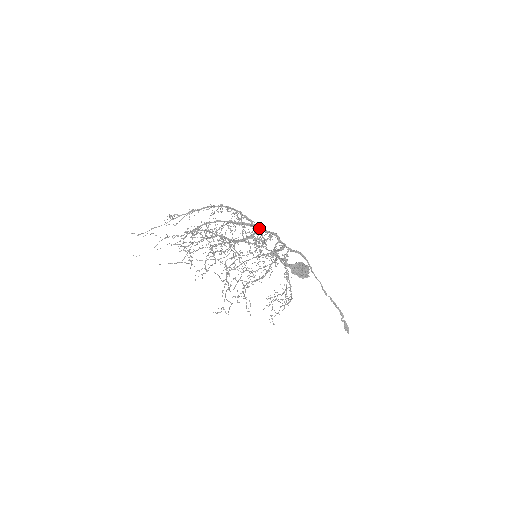
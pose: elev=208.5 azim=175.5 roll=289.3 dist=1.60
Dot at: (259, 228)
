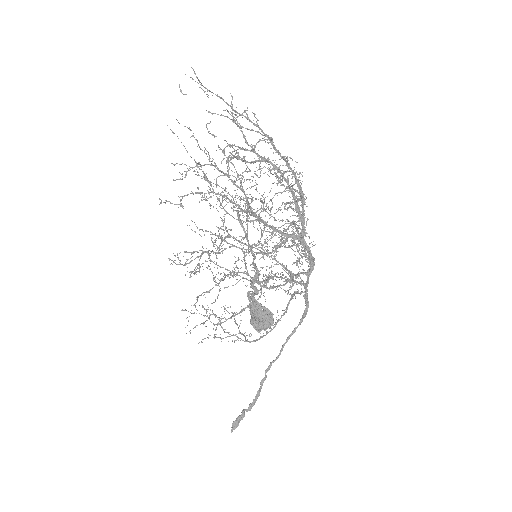
Dot at: occluded
